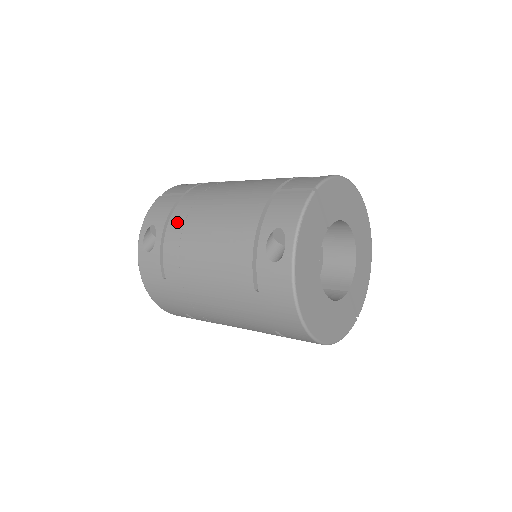
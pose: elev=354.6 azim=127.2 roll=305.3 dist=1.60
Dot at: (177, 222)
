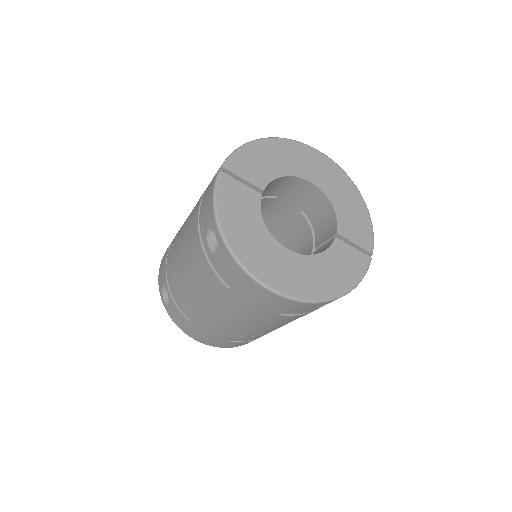
Dot at: (169, 268)
